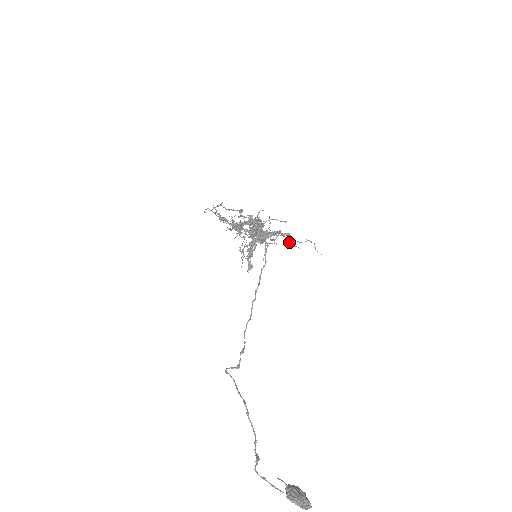
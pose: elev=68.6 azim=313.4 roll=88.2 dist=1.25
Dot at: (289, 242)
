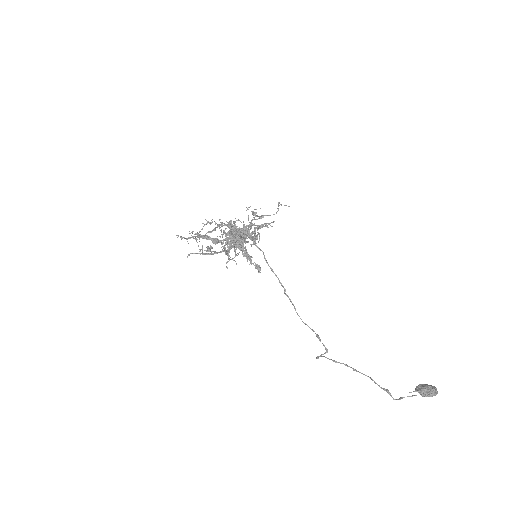
Dot at: (257, 216)
